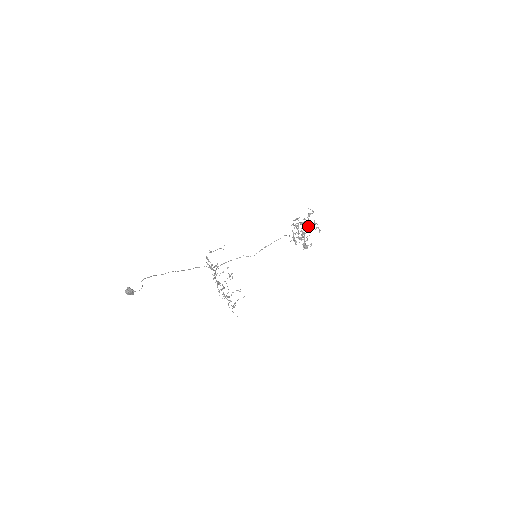
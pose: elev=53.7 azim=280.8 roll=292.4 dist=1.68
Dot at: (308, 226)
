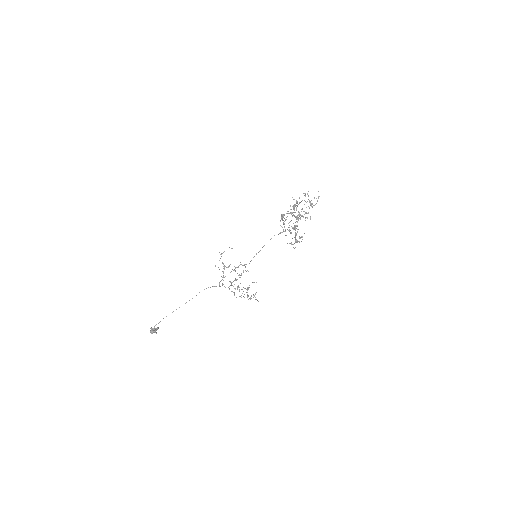
Dot at: (296, 218)
